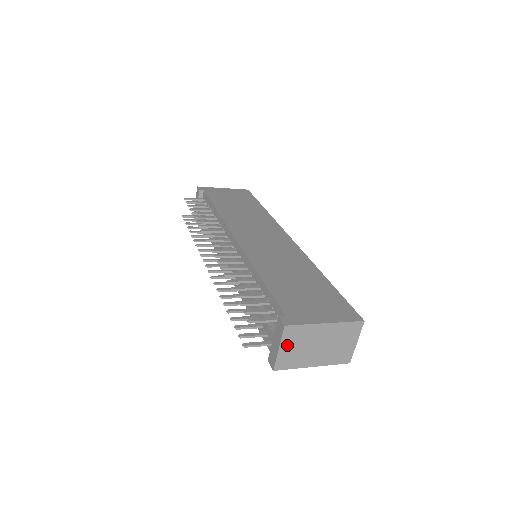
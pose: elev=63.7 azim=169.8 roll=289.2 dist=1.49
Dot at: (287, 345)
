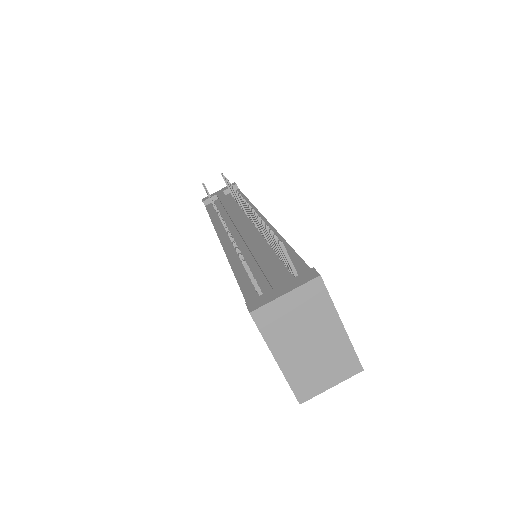
Dot at: (294, 300)
